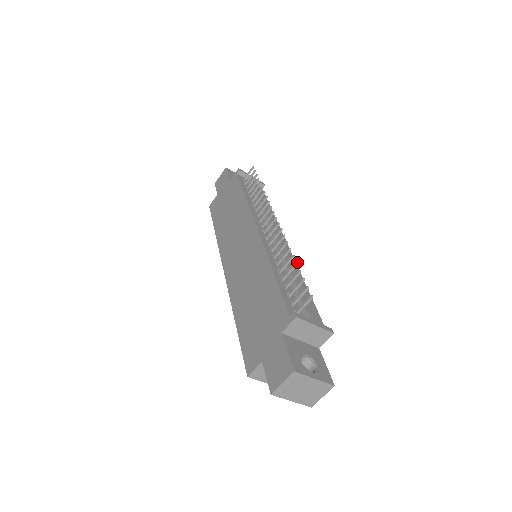
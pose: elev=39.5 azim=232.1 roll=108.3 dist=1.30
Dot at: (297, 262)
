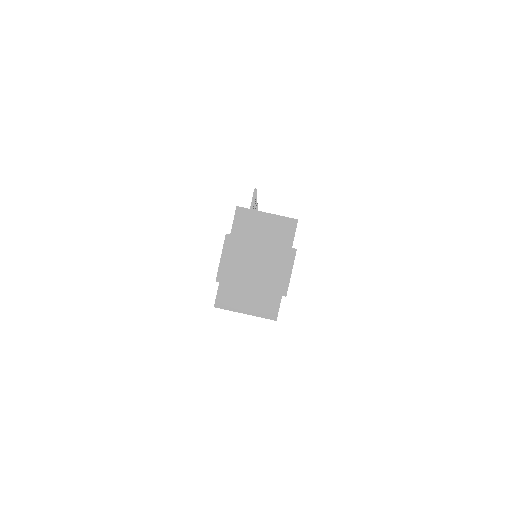
Dot at: occluded
